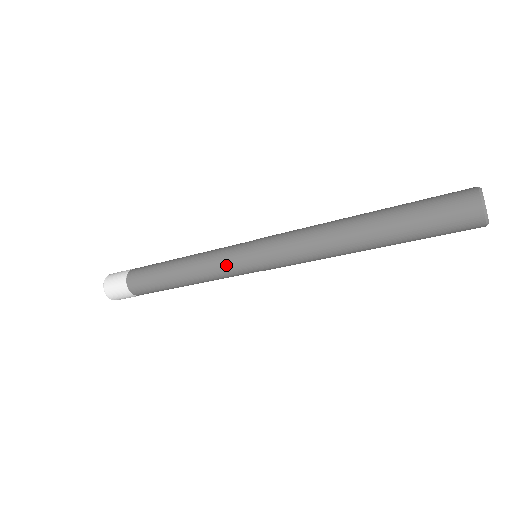
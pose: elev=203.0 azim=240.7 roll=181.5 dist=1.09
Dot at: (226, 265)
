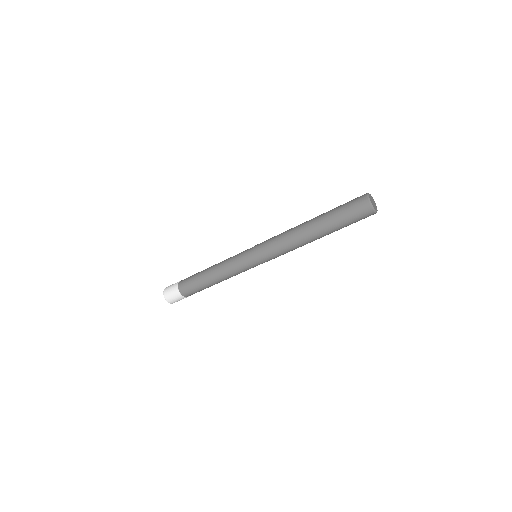
Dot at: (238, 262)
